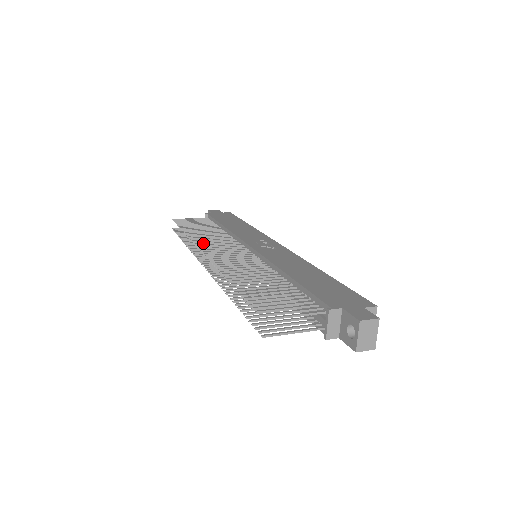
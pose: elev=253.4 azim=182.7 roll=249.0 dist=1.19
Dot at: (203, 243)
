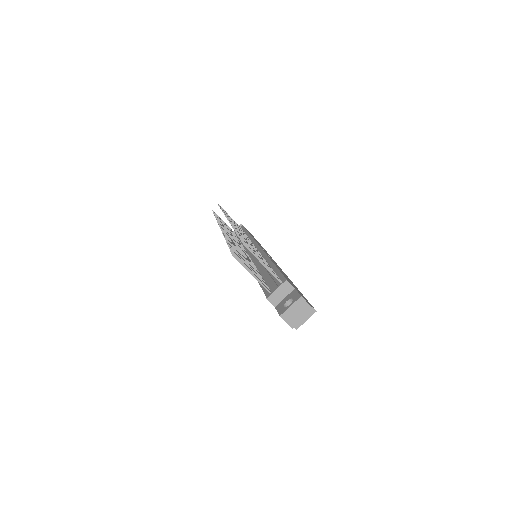
Dot at: occluded
